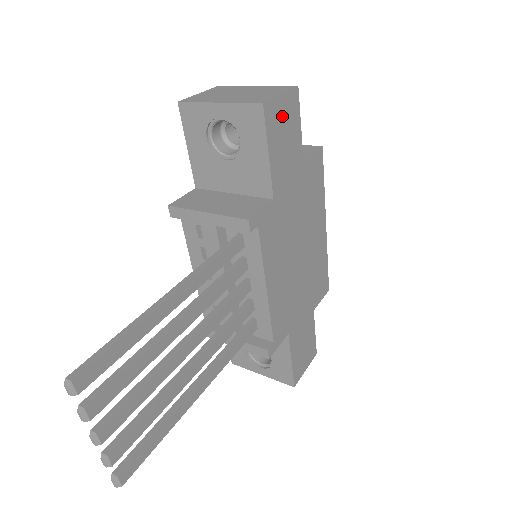
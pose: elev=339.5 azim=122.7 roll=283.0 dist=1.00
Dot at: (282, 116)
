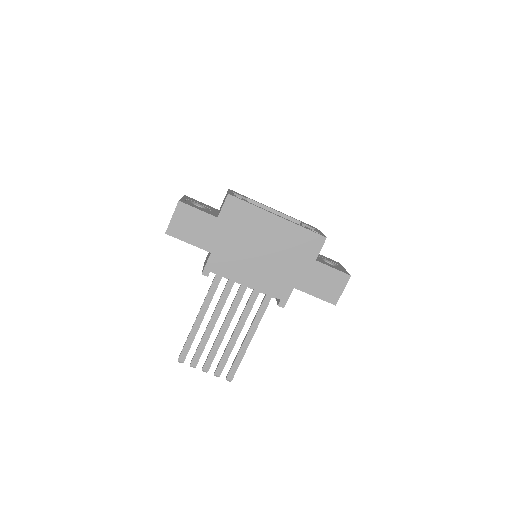
Dot at: (181, 223)
